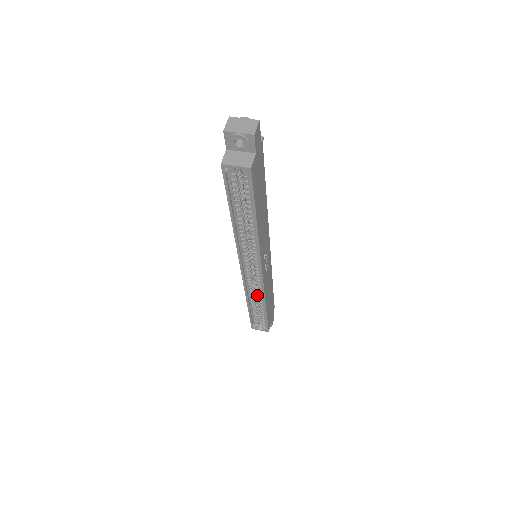
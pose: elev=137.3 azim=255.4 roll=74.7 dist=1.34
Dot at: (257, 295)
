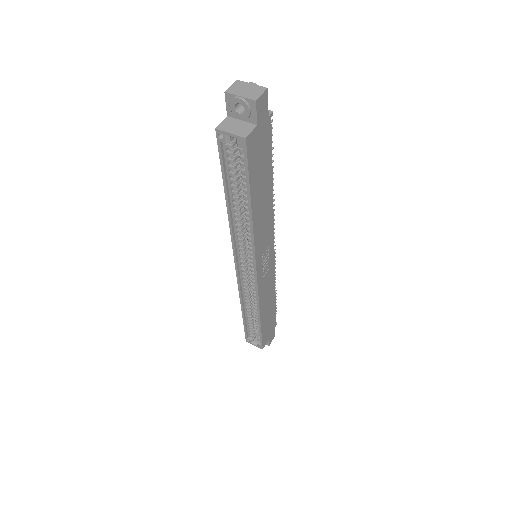
Dot at: occluded
